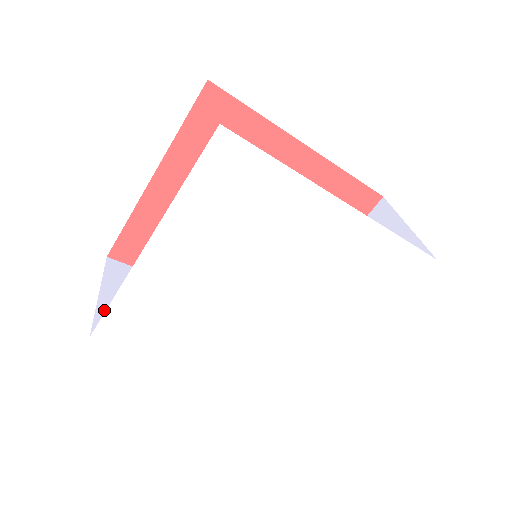
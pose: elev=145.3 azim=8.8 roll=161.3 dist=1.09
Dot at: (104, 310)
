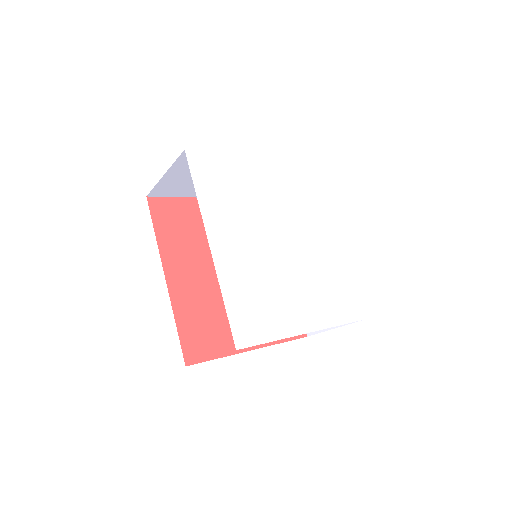
Dot at: occluded
